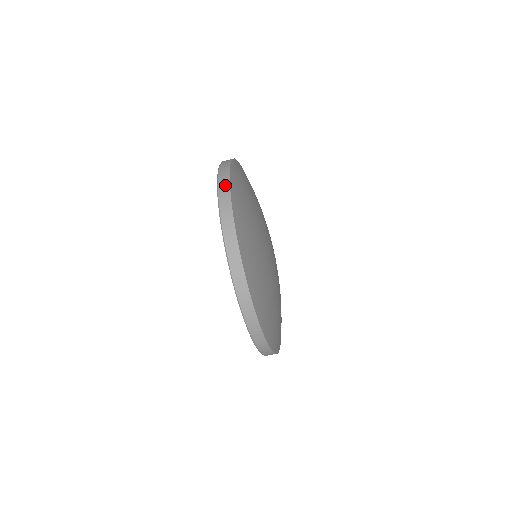
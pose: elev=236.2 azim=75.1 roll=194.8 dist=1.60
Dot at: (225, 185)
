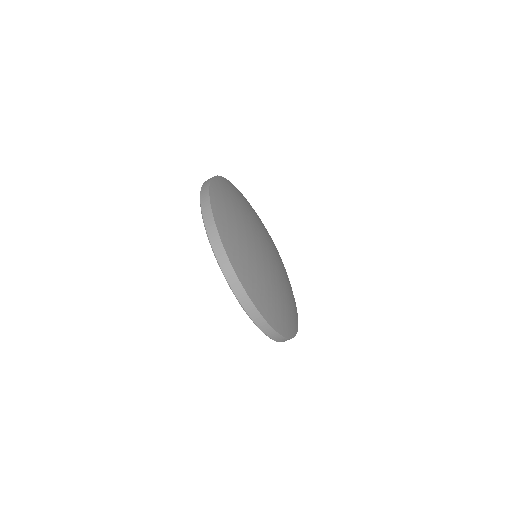
Dot at: (206, 203)
